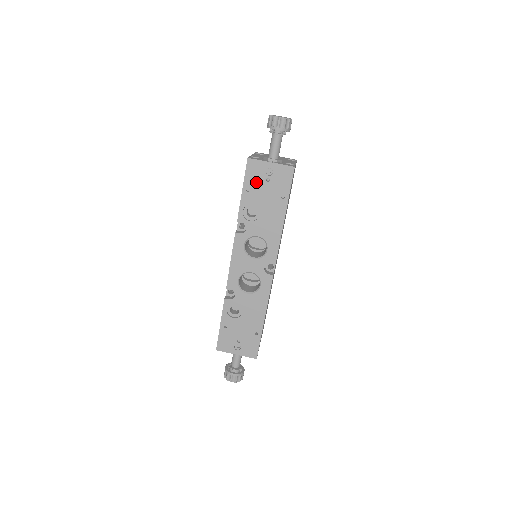
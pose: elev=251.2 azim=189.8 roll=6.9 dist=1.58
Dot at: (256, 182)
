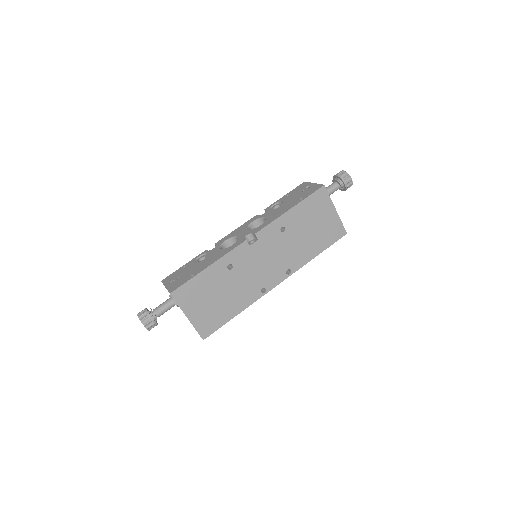
Dot at: (296, 192)
